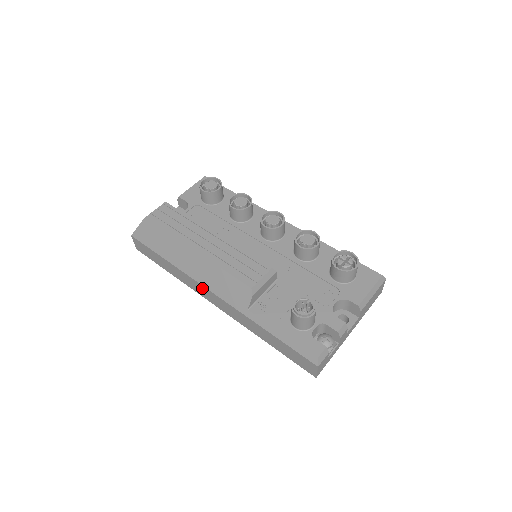
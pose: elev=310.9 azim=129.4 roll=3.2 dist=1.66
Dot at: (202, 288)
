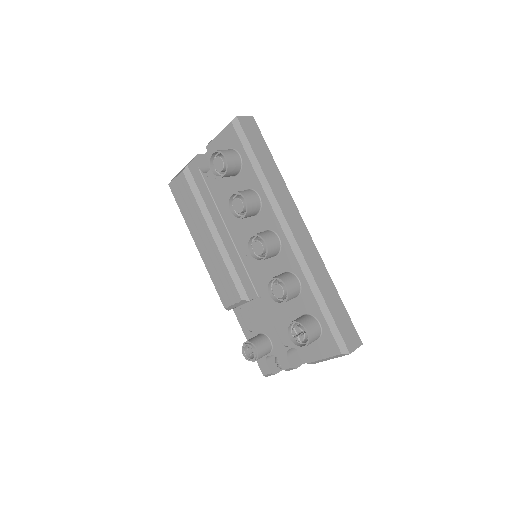
Dot at: occluded
